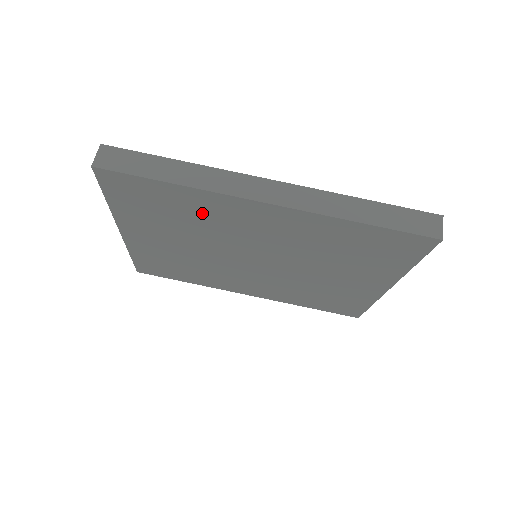
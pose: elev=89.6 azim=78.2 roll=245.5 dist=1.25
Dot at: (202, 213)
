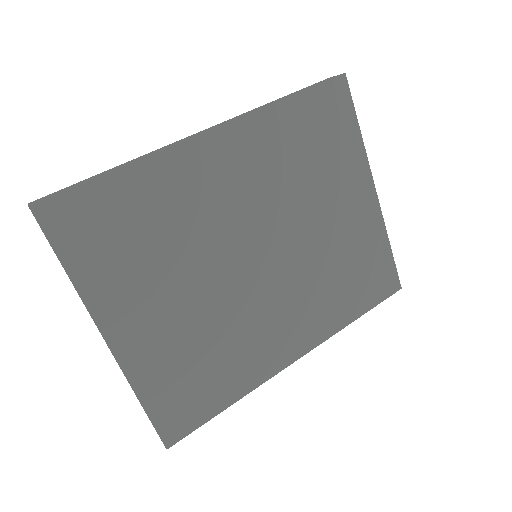
Dot at: (169, 204)
